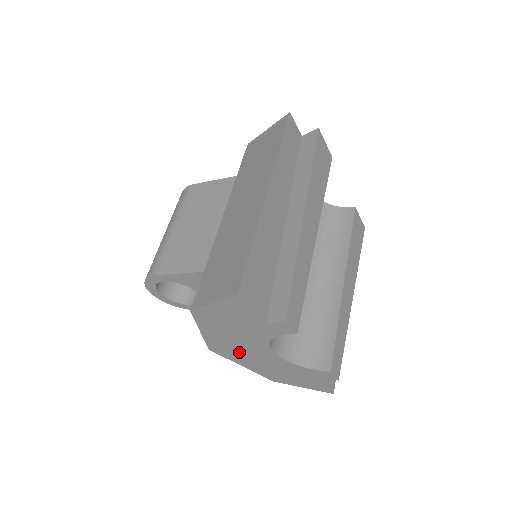
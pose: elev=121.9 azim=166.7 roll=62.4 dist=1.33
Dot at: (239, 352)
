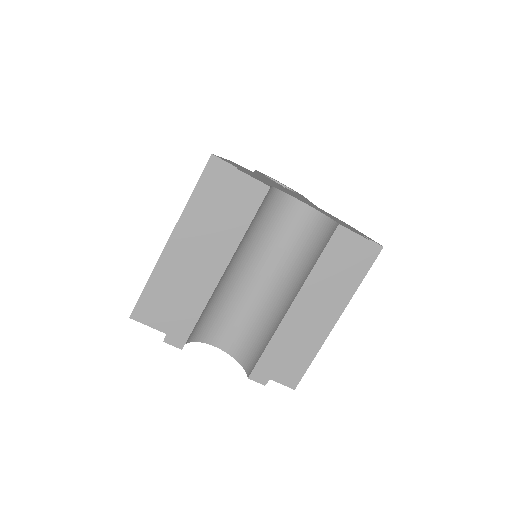
Dot at: occluded
